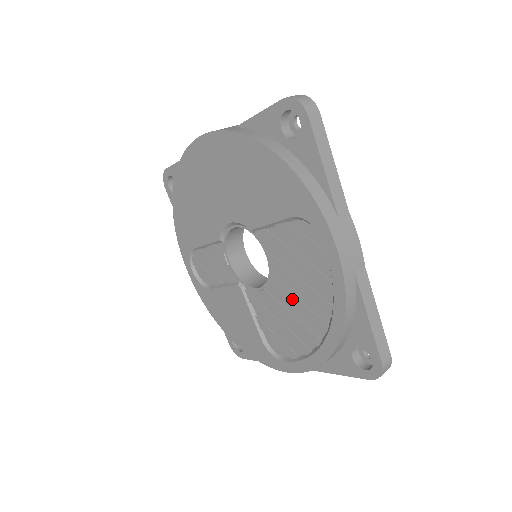
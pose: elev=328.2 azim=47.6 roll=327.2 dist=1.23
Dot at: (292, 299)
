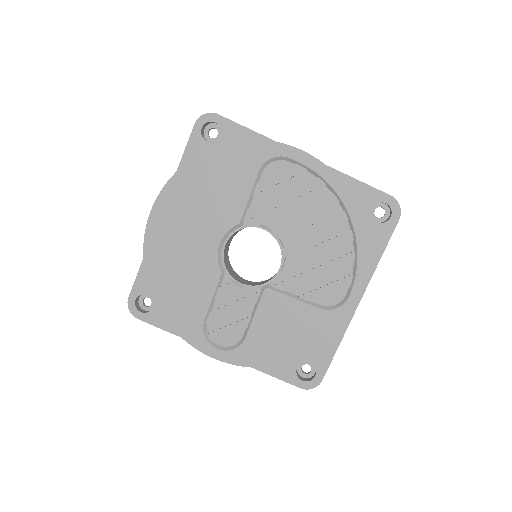
Dot at: (308, 232)
